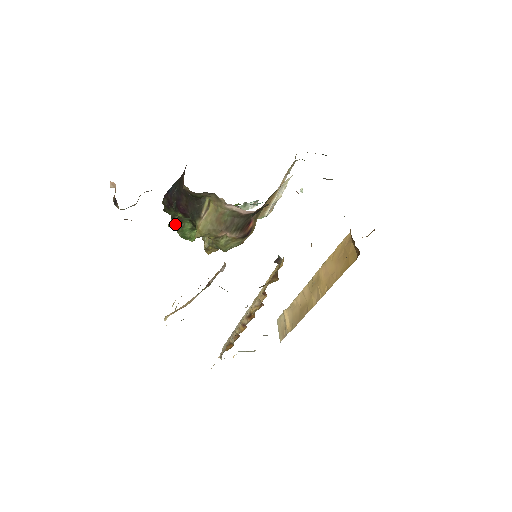
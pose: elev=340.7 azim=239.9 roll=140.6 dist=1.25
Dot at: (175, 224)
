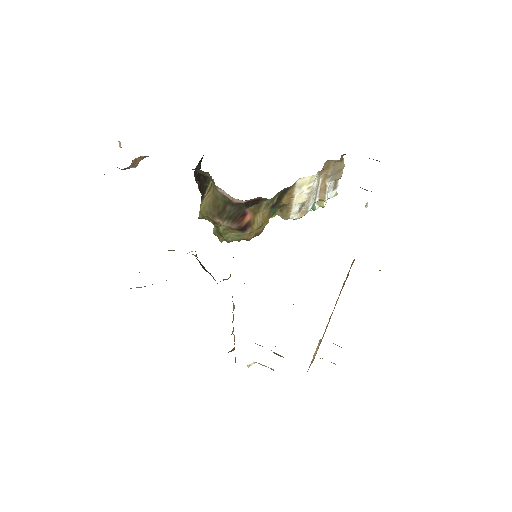
Dot at: occluded
